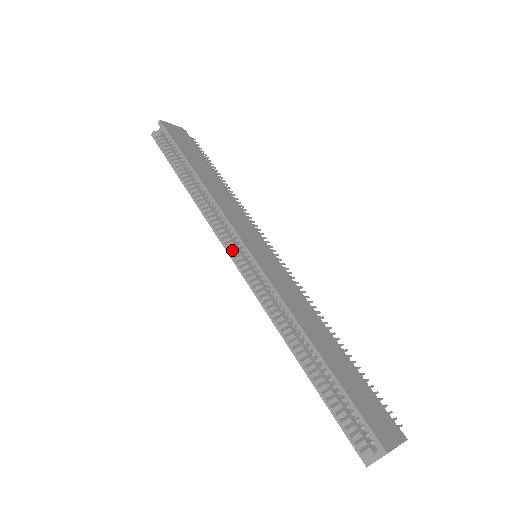
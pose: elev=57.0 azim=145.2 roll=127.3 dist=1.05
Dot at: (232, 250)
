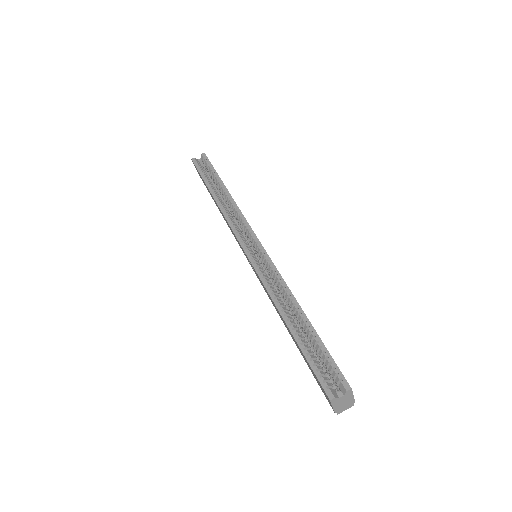
Dot at: (244, 240)
